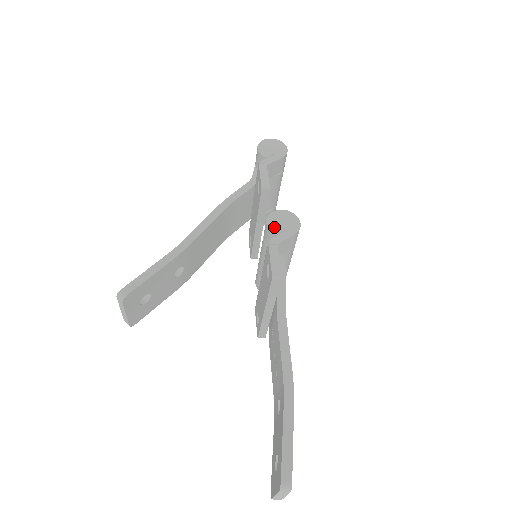
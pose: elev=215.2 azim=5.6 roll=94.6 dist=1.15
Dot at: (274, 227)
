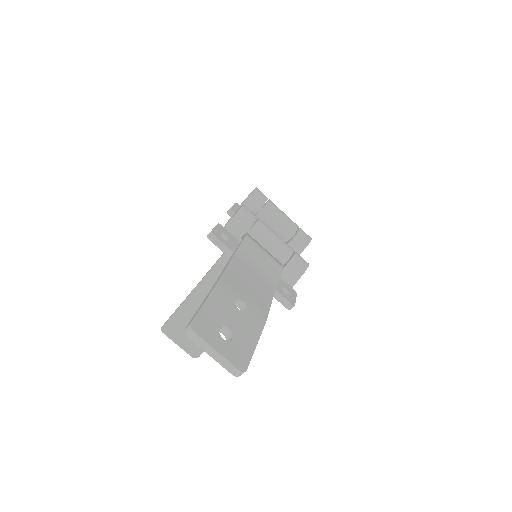
Dot at: occluded
